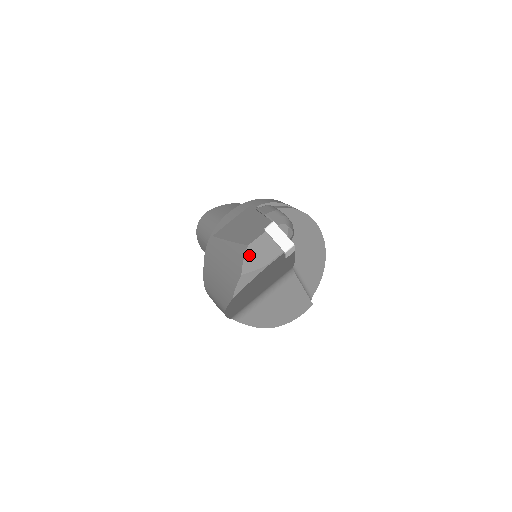
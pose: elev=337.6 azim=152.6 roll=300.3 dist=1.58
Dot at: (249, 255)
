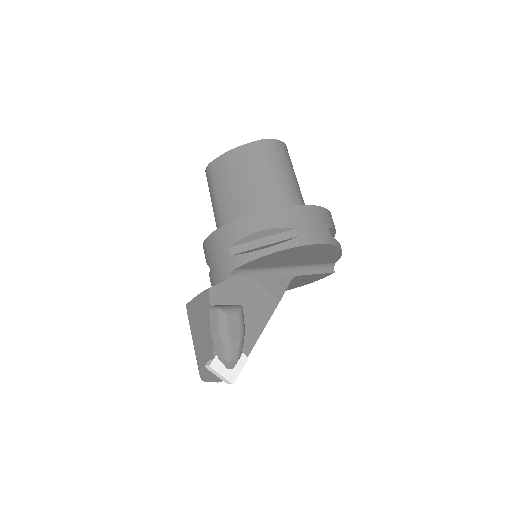
Dot at: (202, 373)
